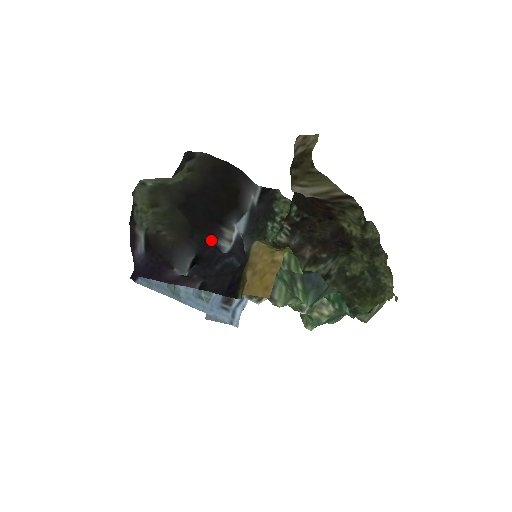
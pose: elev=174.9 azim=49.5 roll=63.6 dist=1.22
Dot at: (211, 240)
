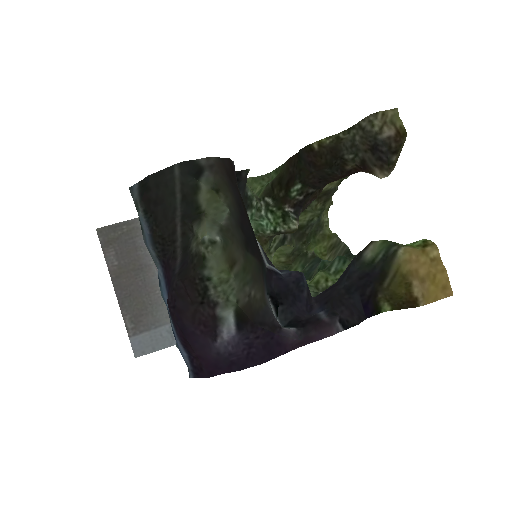
Dot at: (267, 268)
